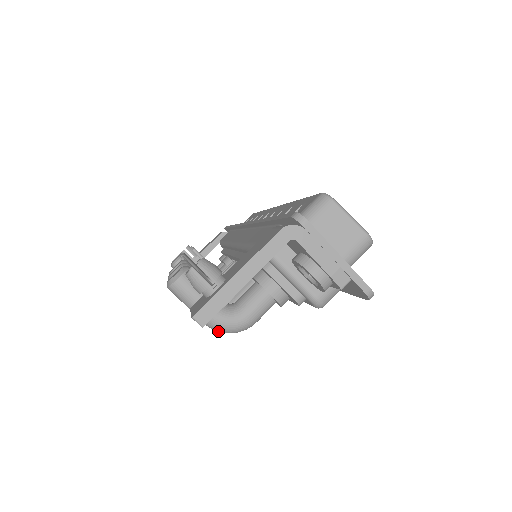
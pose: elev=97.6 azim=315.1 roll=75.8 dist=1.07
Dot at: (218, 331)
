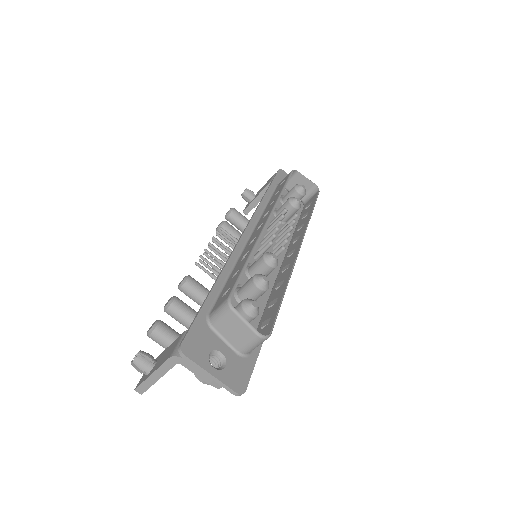
Dot at: occluded
